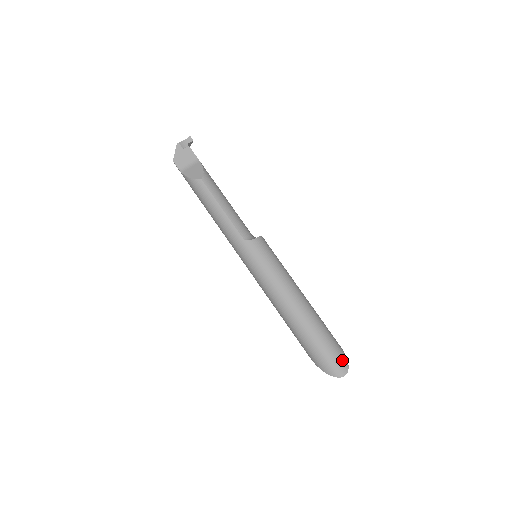
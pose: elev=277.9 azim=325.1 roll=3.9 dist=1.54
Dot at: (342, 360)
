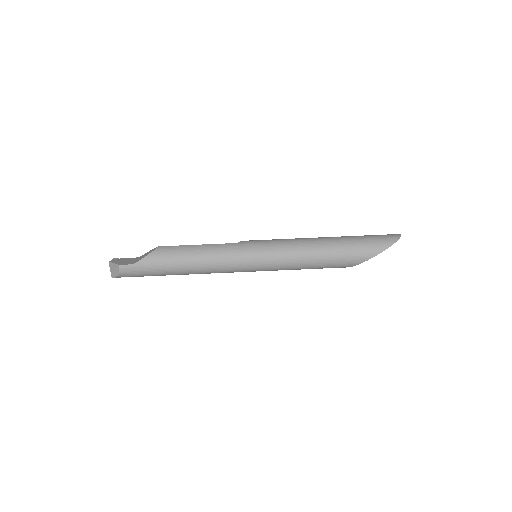
Dot at: occluded
